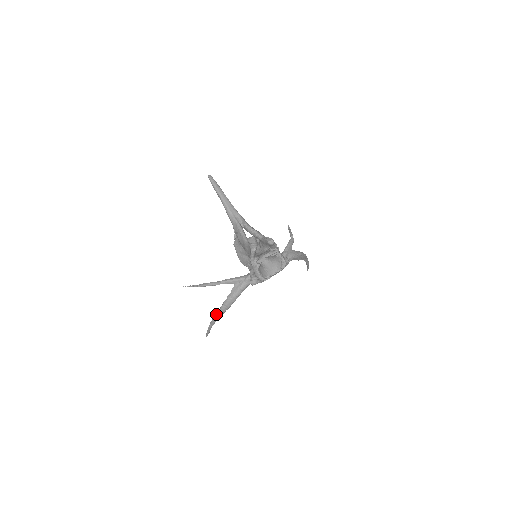
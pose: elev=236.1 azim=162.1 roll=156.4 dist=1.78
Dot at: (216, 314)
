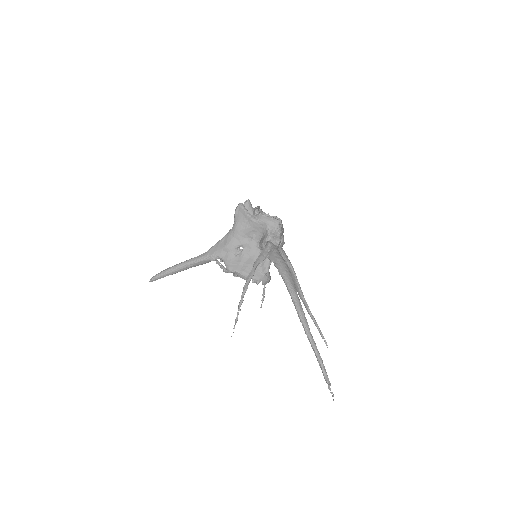
Dot at: (291, 296)
